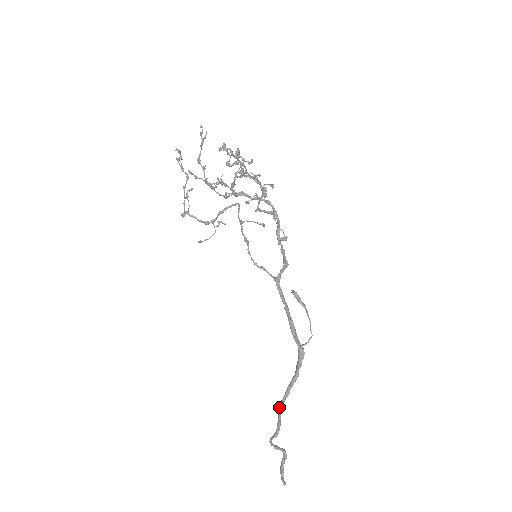
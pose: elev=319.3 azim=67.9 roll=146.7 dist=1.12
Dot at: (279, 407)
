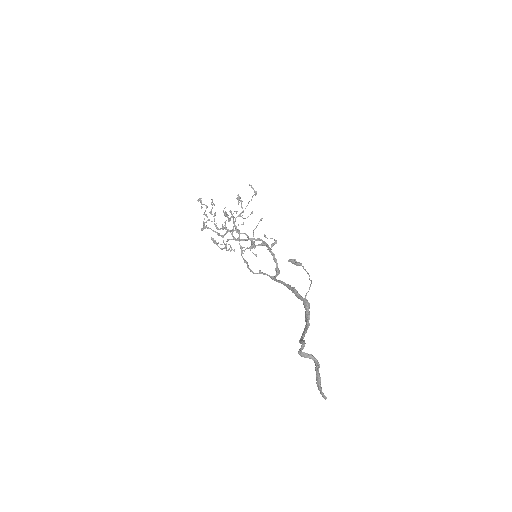
Dot at: (299, 340)
